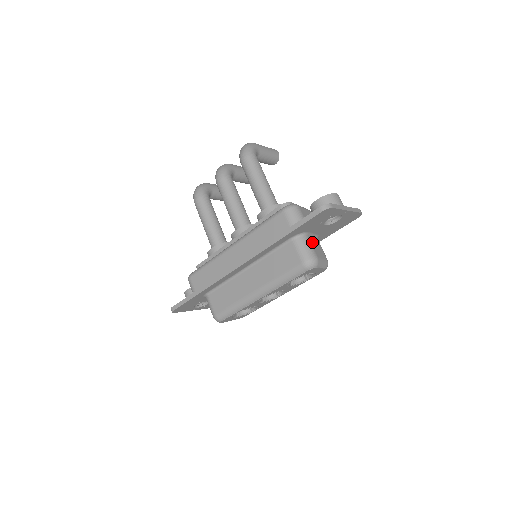
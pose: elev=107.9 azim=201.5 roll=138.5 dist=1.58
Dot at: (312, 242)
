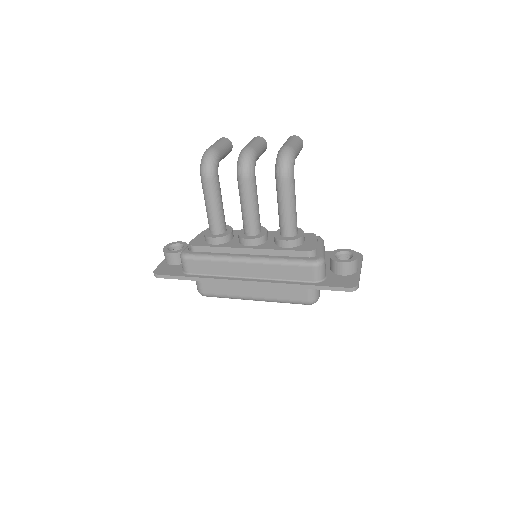
Dot at: occluded
